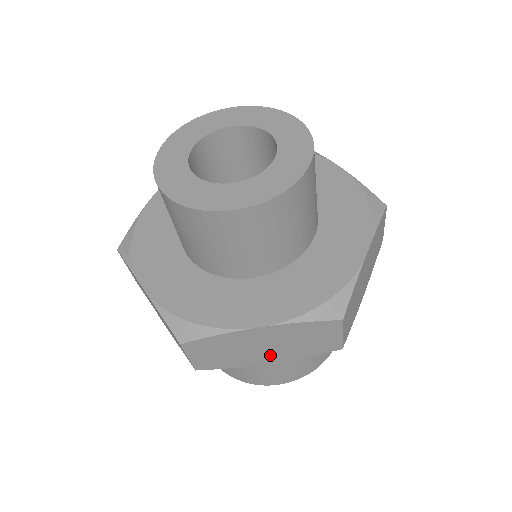
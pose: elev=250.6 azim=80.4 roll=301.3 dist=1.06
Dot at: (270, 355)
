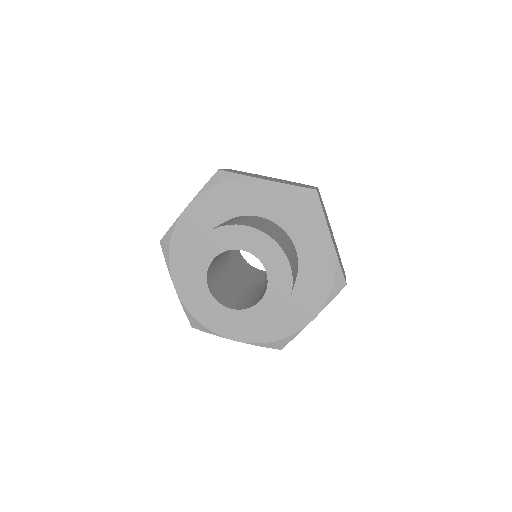
Dot at: occluded
